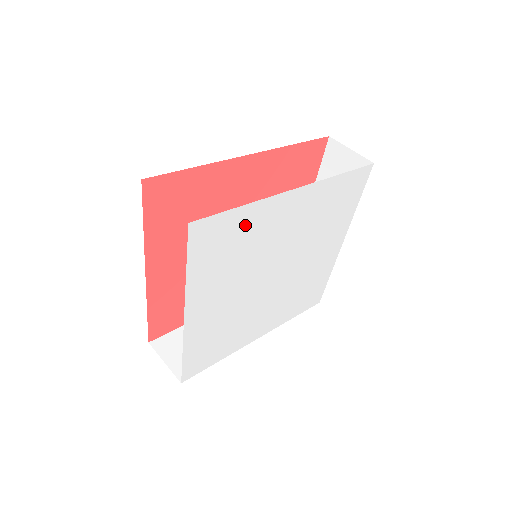
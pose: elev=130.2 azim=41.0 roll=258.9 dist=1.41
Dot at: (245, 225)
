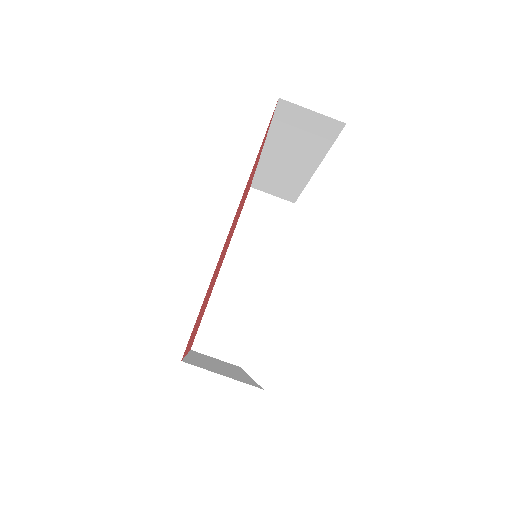
Dot at: occluded
